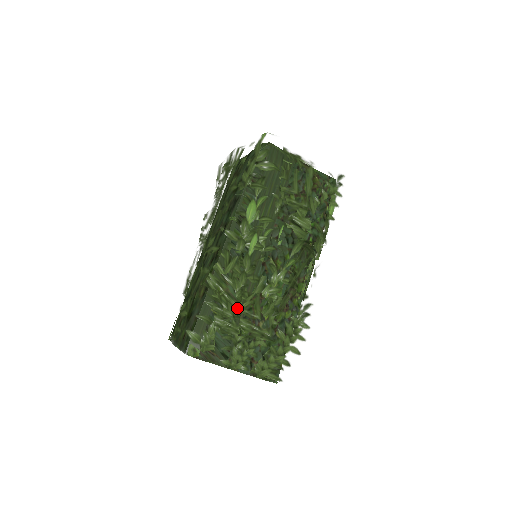
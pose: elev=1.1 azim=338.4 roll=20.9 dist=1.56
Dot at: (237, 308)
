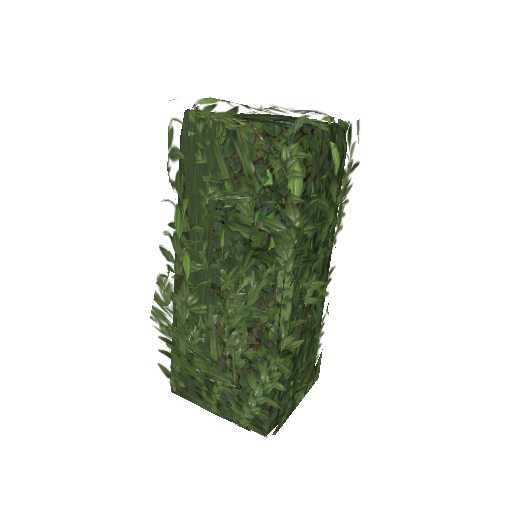
Dot at: (190, 345)
